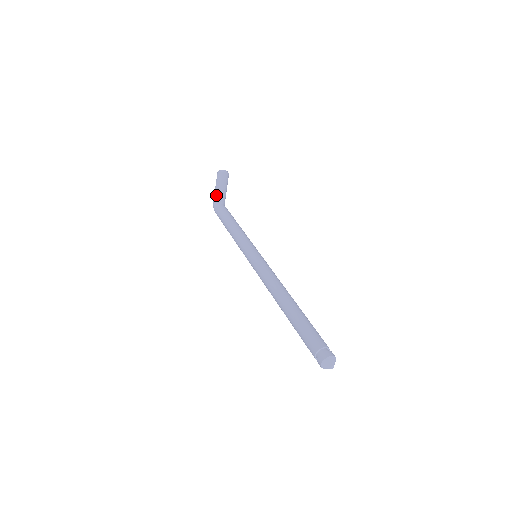
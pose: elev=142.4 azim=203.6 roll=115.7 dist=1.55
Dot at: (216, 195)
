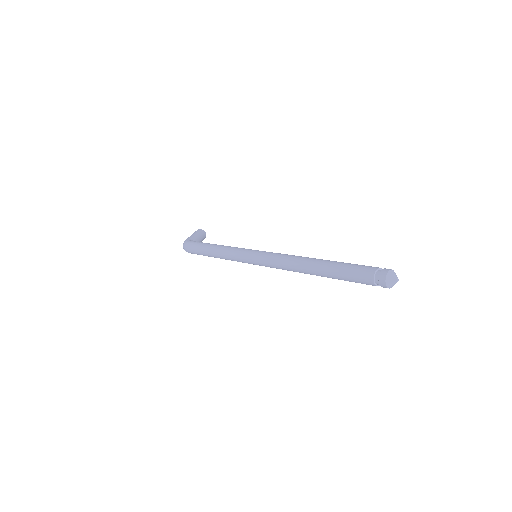
Dot at: (193, 237)
